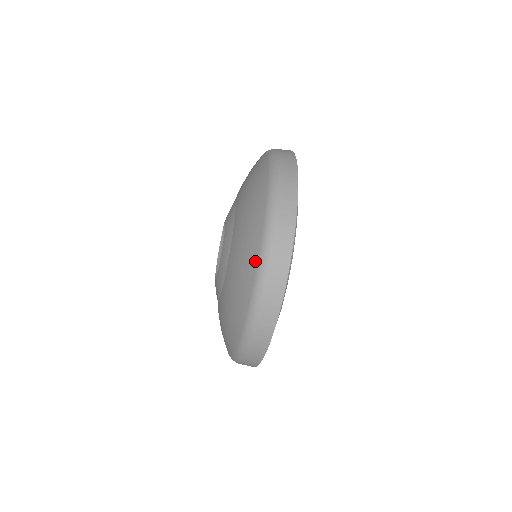
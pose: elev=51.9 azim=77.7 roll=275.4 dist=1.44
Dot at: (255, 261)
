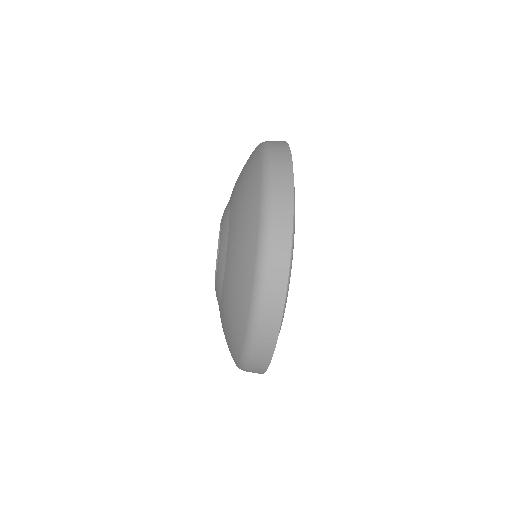
Dot at: (255, 235)
